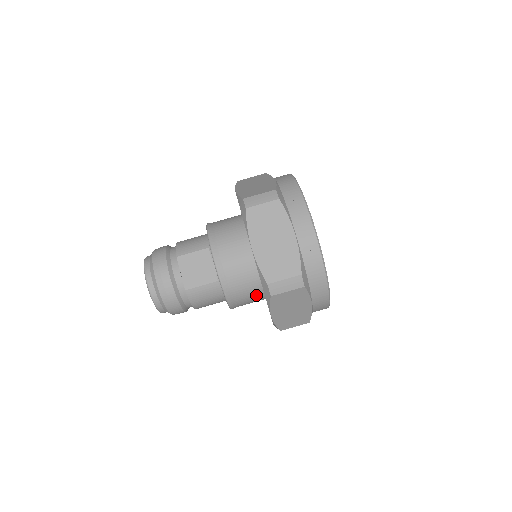
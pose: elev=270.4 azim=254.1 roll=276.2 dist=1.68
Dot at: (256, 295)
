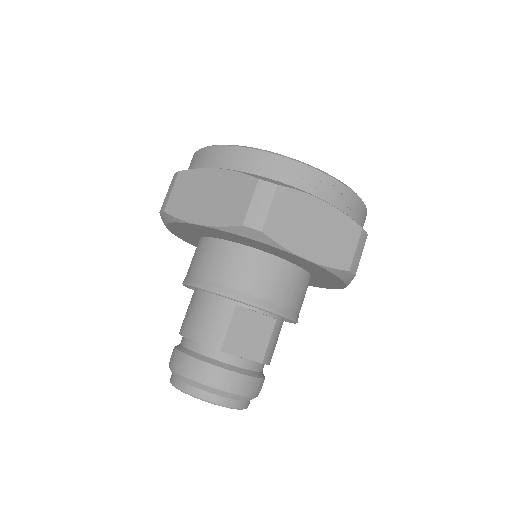
Dot at: occluded
